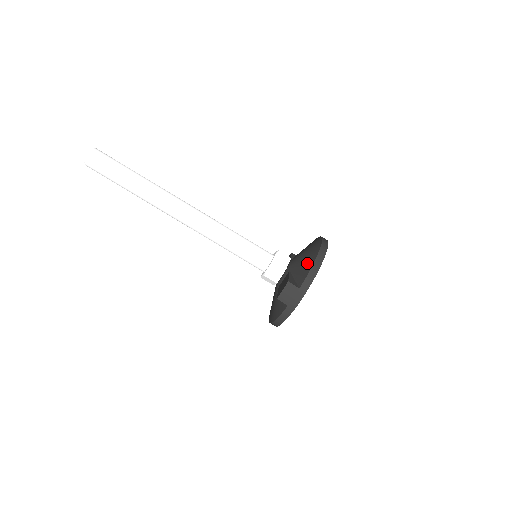
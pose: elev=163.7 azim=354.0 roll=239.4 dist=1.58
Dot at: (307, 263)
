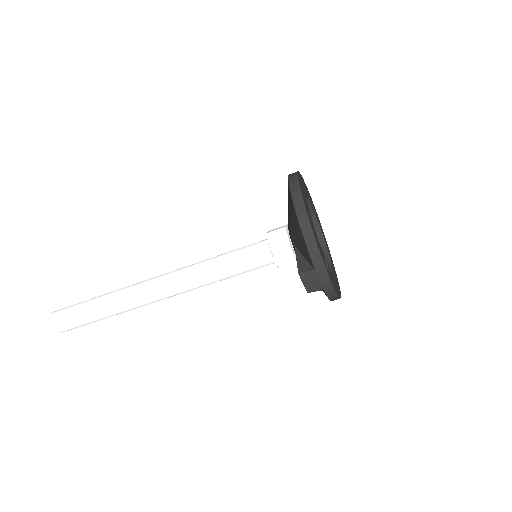
Dot at: (298, 233)
